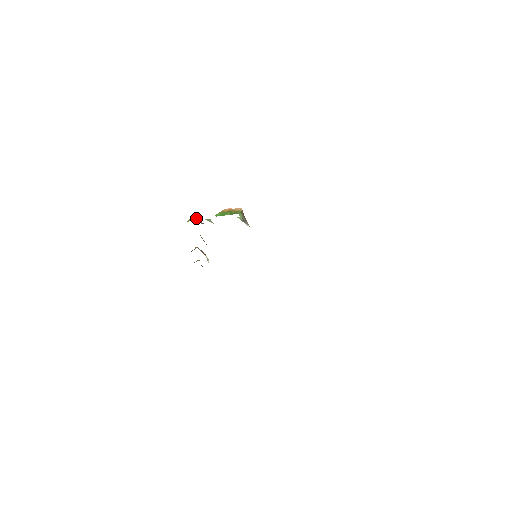
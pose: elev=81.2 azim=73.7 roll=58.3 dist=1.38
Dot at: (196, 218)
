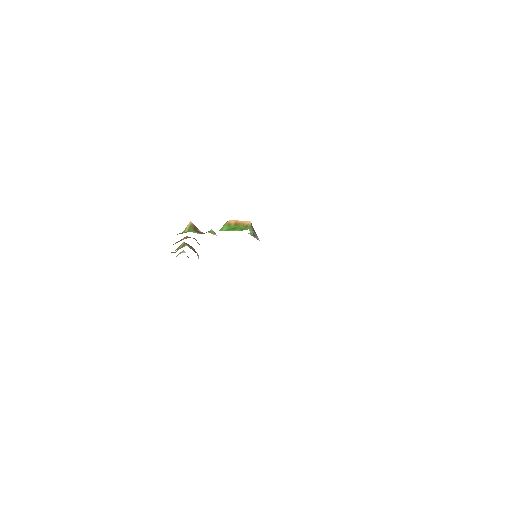
Dot at: (194, 227)
